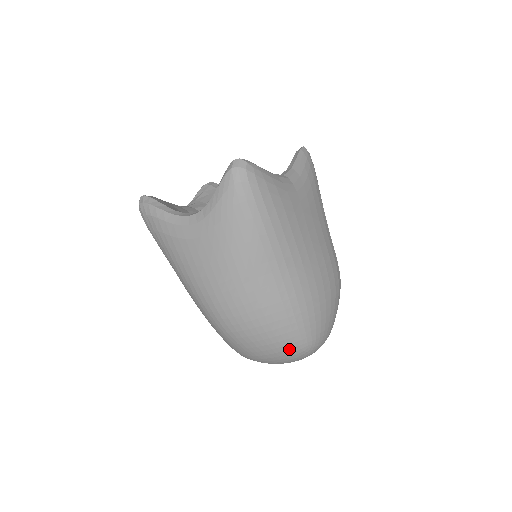
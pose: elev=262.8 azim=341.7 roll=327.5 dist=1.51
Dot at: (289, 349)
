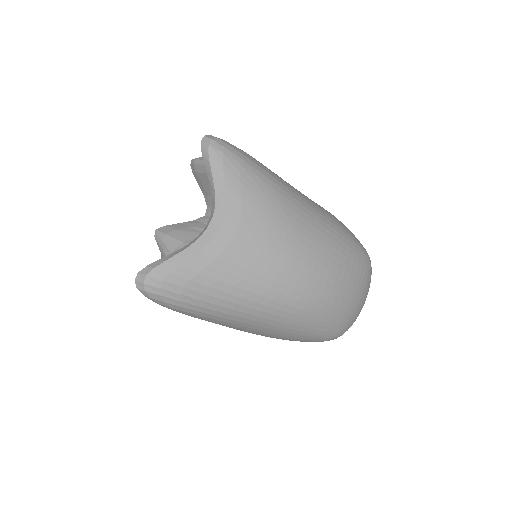
Dot at: (365, 269)
